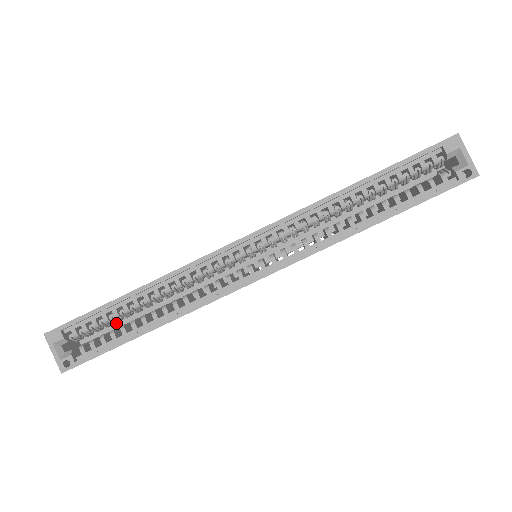
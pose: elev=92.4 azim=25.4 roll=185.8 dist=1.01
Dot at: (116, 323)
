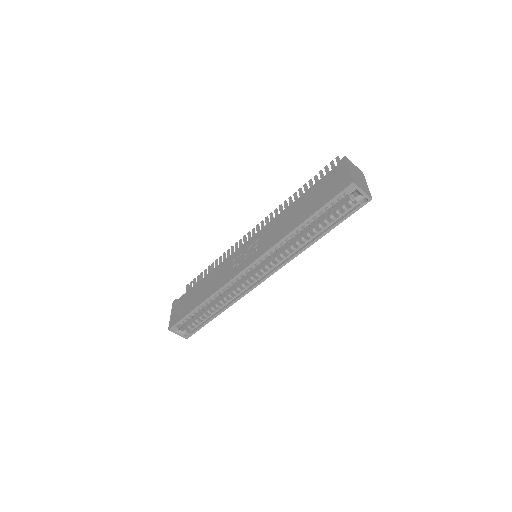
Dot at: occluded
